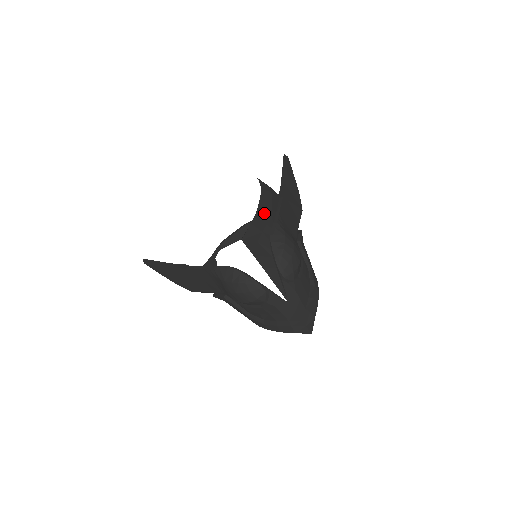
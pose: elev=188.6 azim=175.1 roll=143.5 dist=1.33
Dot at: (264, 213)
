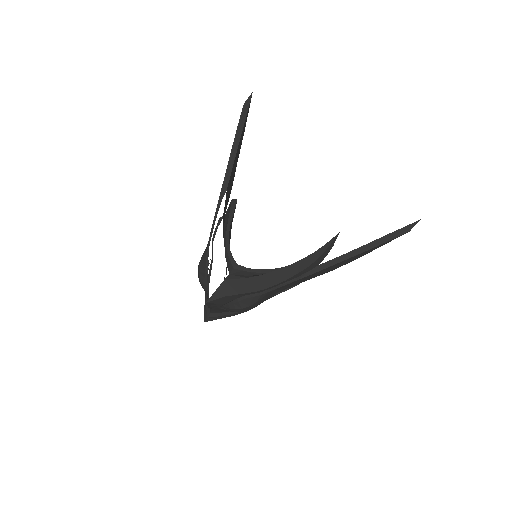
Dot at: (266, 282)
